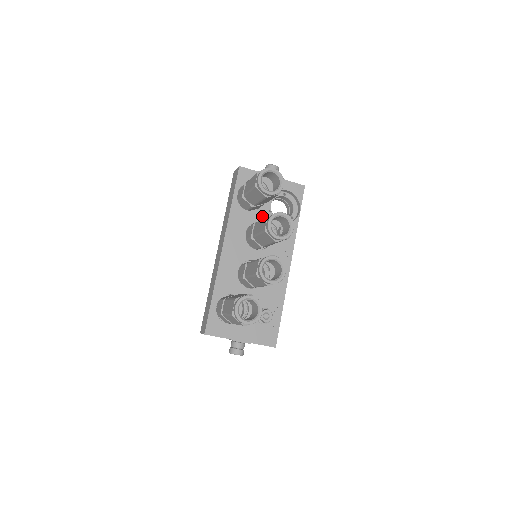
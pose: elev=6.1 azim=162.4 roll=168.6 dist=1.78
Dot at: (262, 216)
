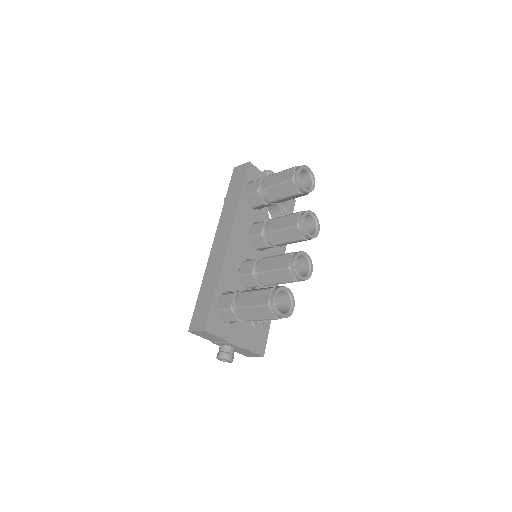
Dot at: (263, 217)
